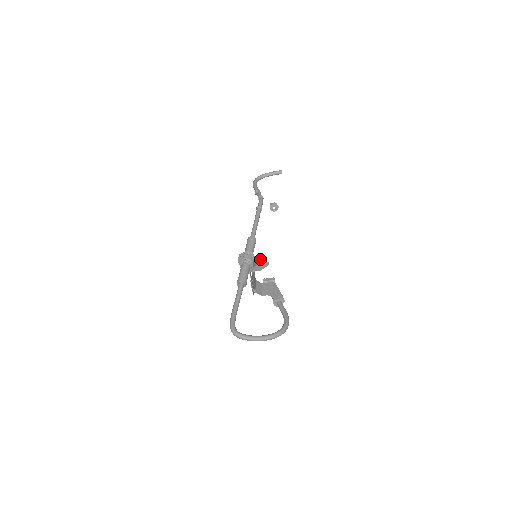
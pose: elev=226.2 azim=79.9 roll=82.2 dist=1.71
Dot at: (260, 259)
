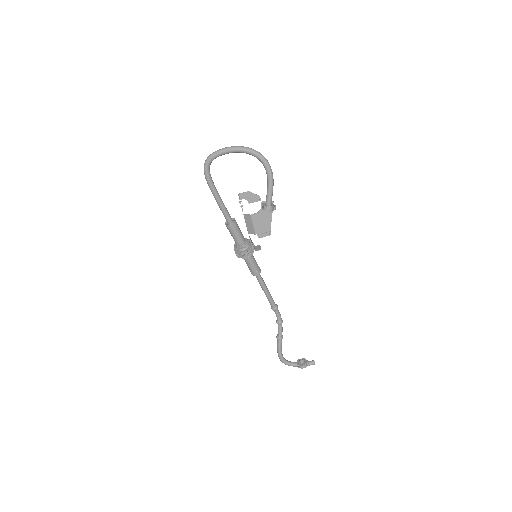
Dot at: (259, 247)
